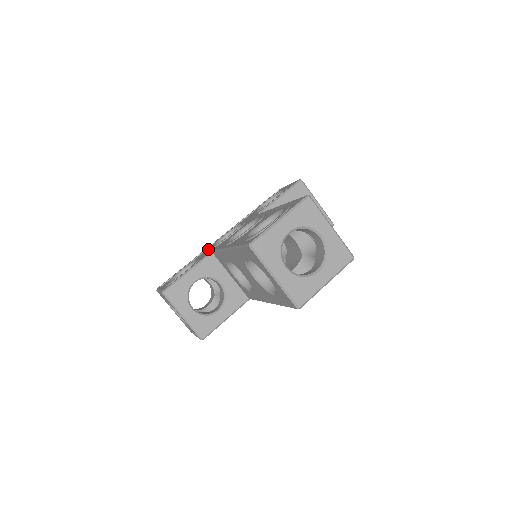
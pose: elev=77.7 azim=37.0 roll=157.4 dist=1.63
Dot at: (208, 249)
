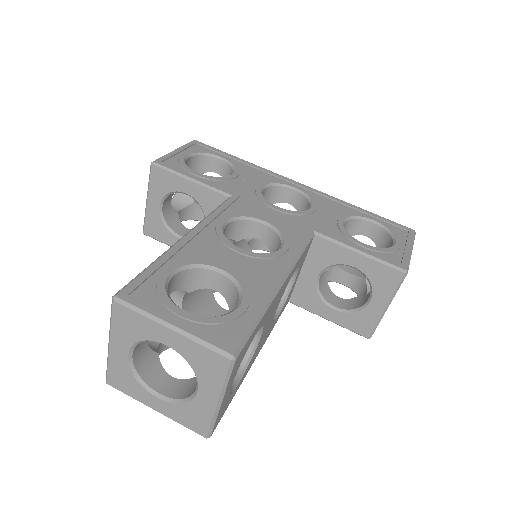
Dot at: (265, 178)
